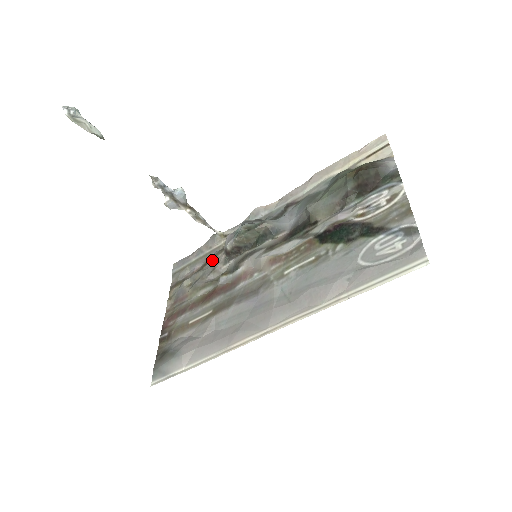
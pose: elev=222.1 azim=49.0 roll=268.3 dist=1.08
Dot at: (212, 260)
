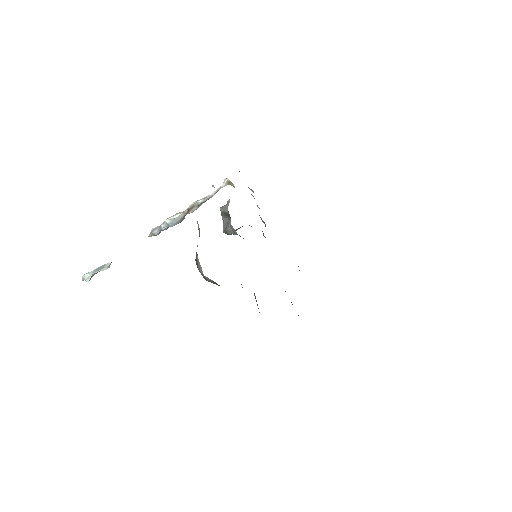
Dot at: occluded
